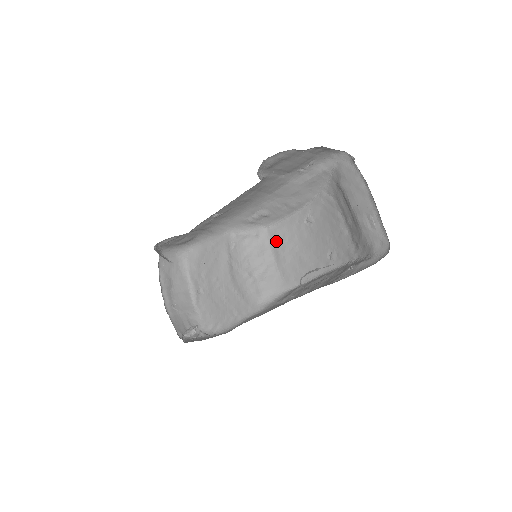
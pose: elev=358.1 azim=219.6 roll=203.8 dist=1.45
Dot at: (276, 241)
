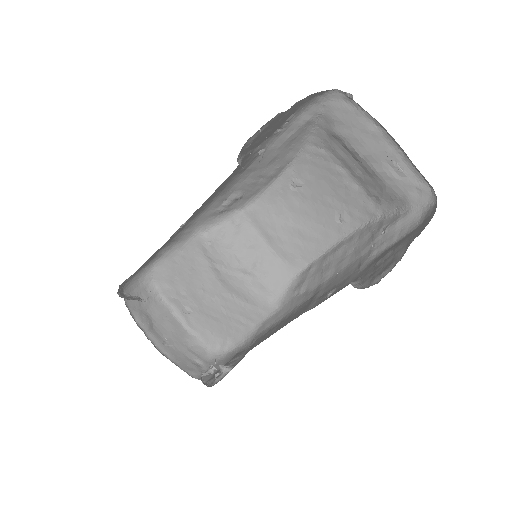
Dot at: (260, 222)
